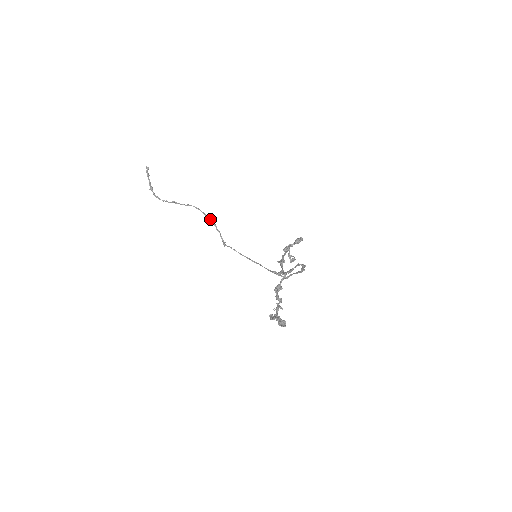
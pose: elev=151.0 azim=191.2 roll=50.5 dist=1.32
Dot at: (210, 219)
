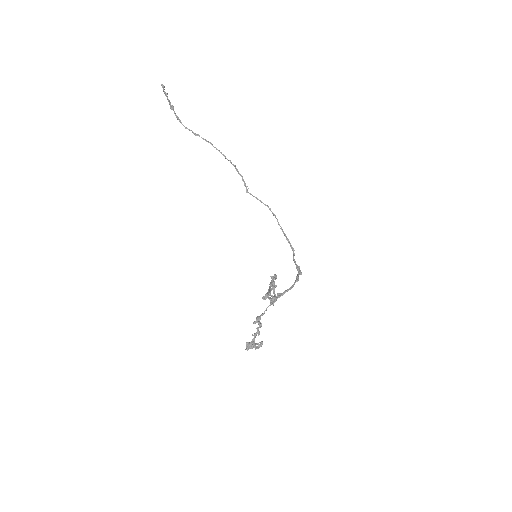
Dot at: (231, 163)
